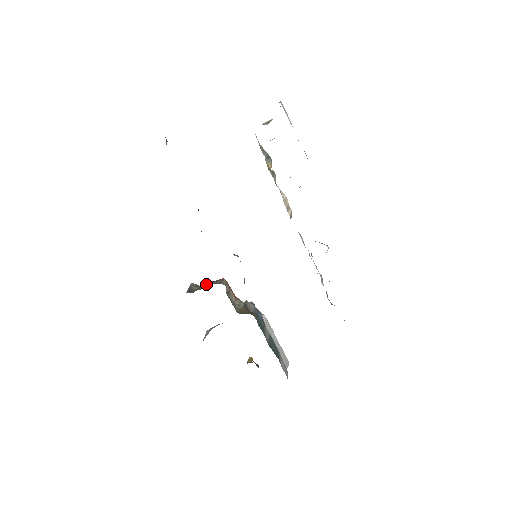
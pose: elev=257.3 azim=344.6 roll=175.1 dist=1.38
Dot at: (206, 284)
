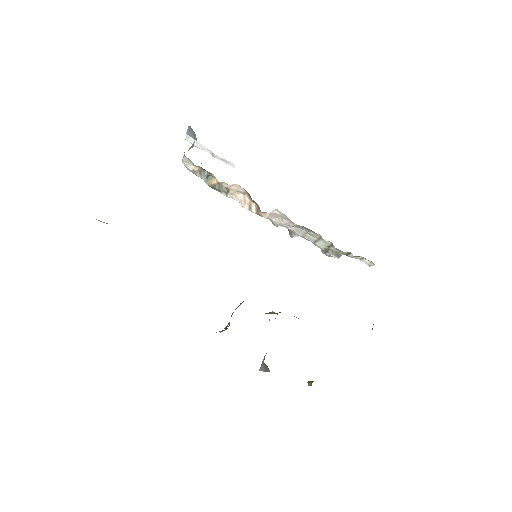
Dot at: (231, 316)
